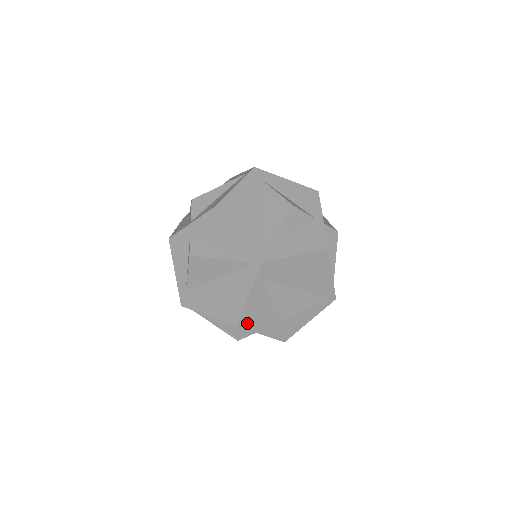
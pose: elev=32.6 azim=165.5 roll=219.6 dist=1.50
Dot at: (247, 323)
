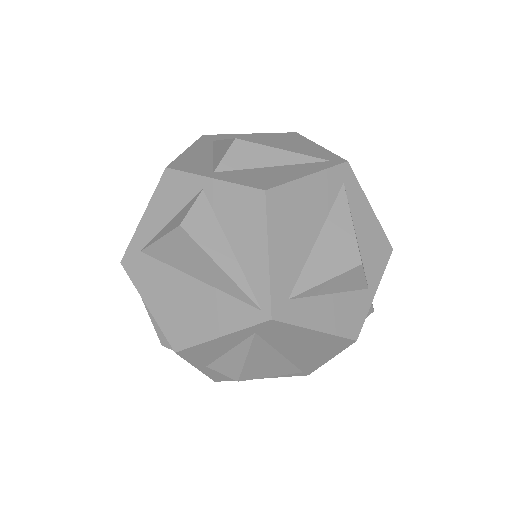
Dot at: (191, 355)
